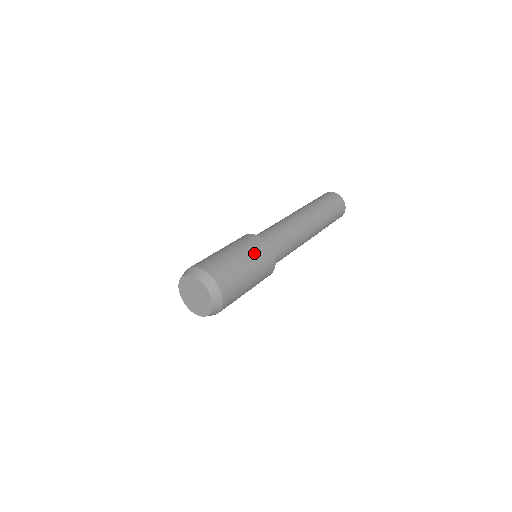
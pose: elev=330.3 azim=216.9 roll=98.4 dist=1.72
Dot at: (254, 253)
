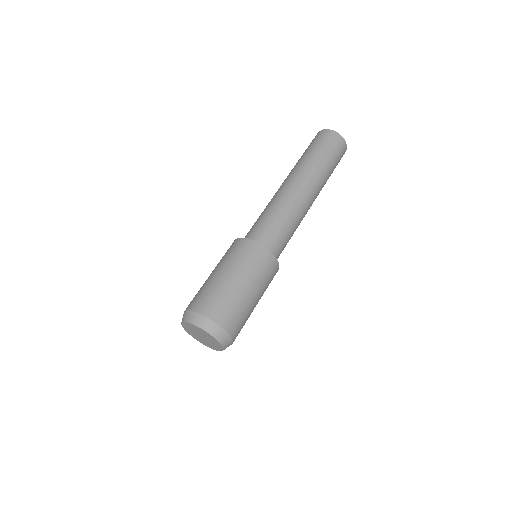
Dot at: (237, 260)
